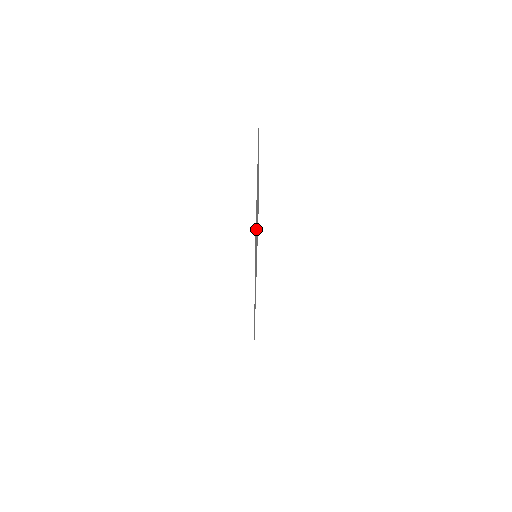
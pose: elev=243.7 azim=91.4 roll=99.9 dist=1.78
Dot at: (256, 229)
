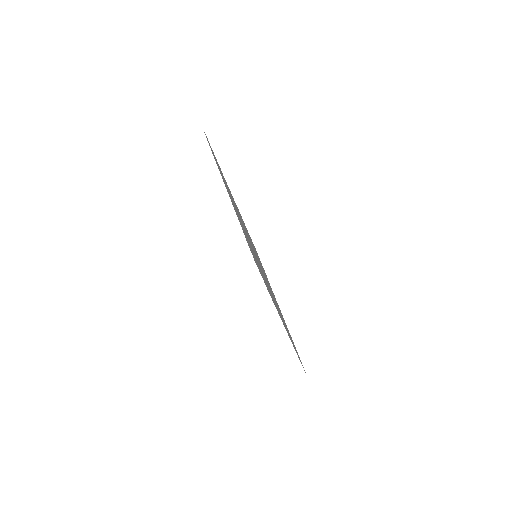
Dot at: occluded
